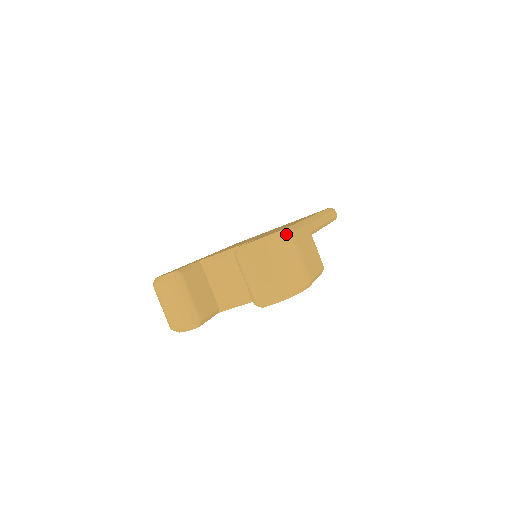
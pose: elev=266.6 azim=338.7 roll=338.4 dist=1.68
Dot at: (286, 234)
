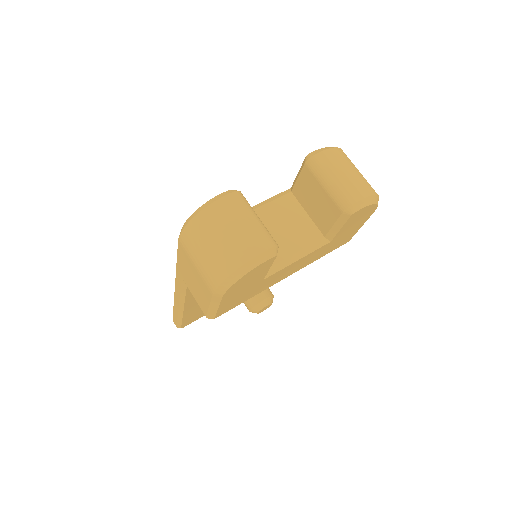
Dot at: occluded
